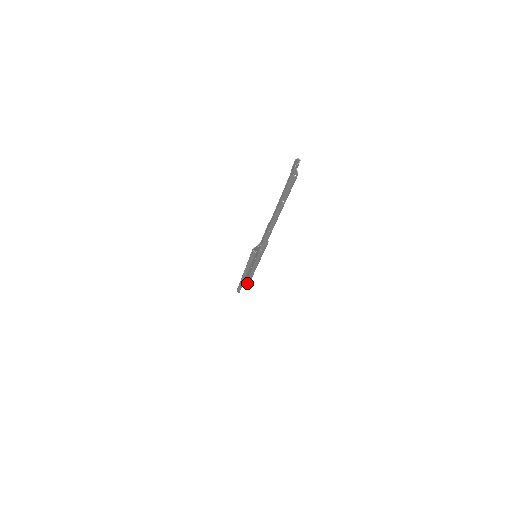
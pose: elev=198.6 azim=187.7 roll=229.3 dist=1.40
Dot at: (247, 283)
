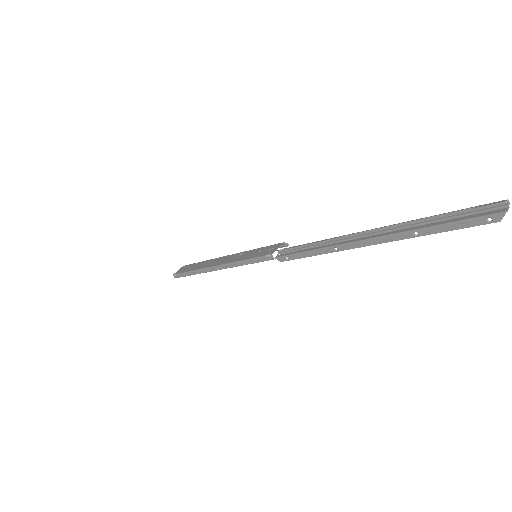
Dot at: occluded
